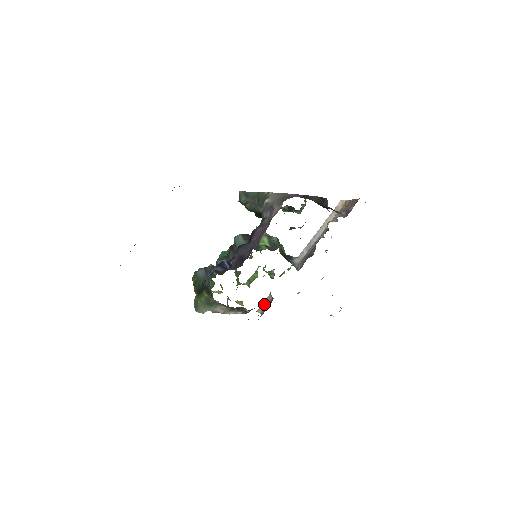
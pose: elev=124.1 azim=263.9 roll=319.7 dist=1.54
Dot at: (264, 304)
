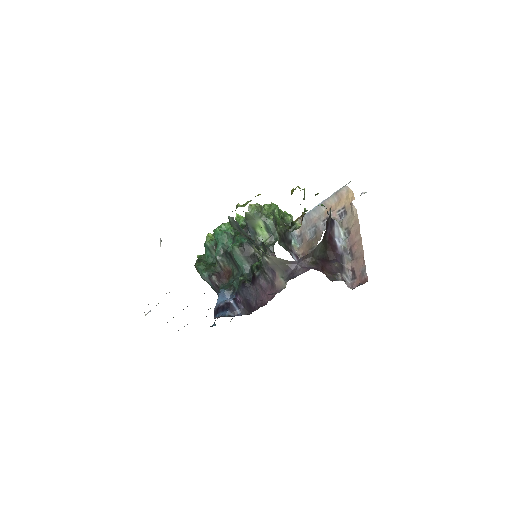
Dot at: occluded
